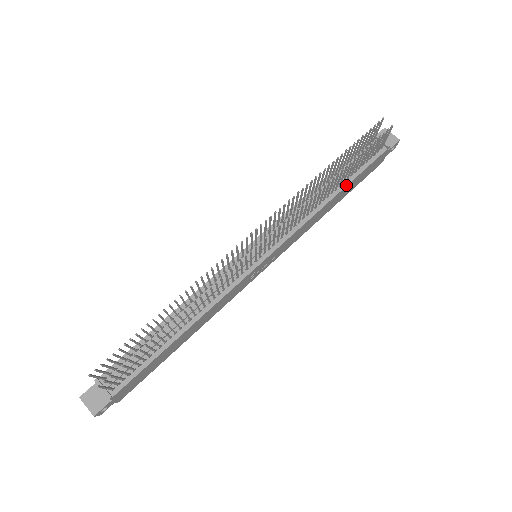
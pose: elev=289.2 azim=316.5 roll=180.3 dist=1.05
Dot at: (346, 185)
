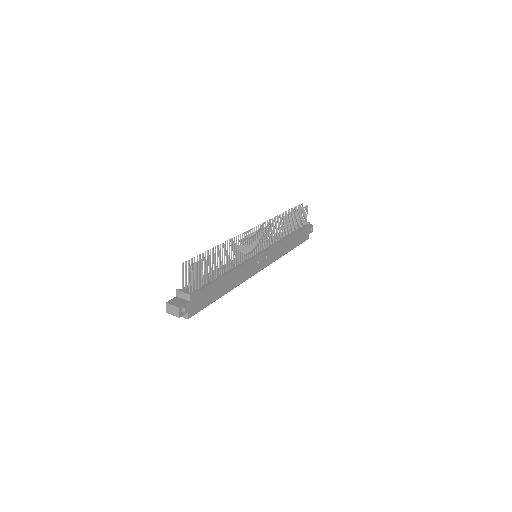
Dot at: (294, 233)
